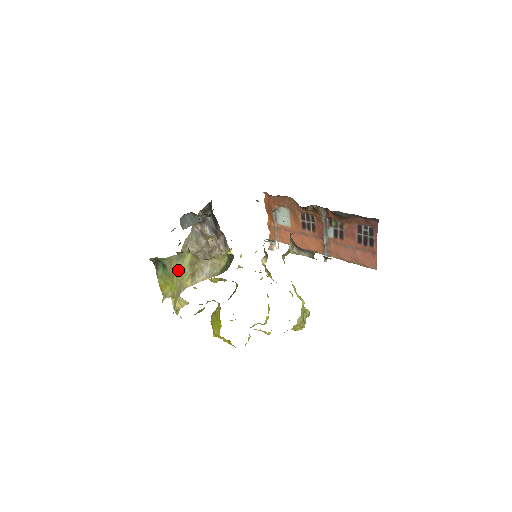
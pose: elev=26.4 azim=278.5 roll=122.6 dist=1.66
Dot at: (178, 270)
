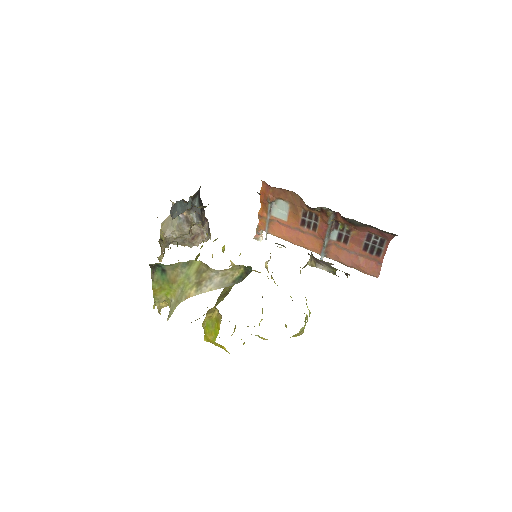
Dot at: (181, 277)
